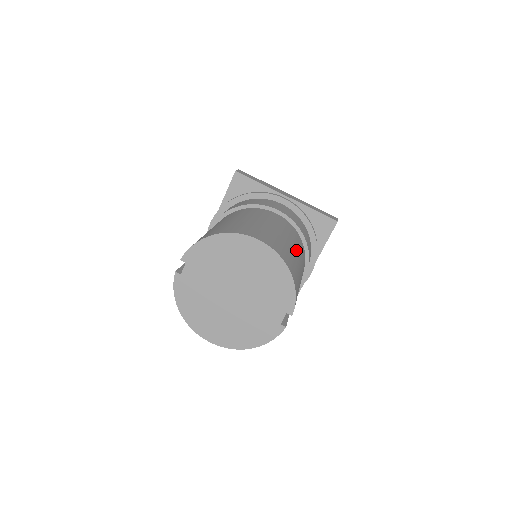
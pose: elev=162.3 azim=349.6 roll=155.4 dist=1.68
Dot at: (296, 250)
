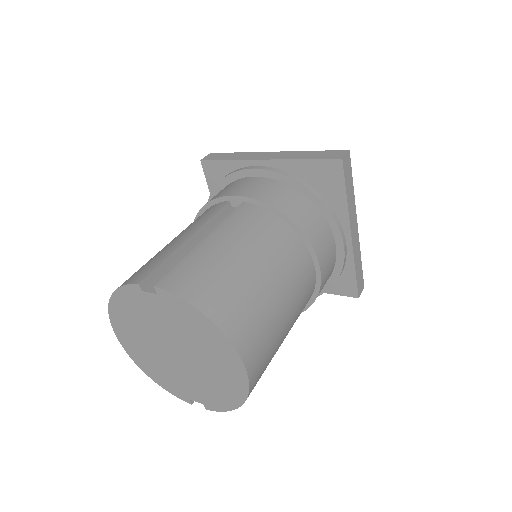
Dot at: occluded
